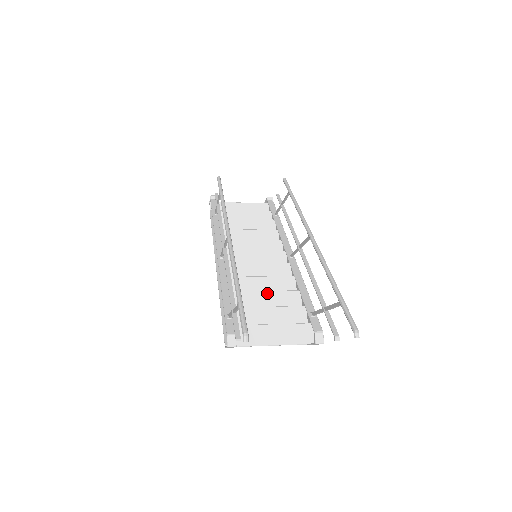
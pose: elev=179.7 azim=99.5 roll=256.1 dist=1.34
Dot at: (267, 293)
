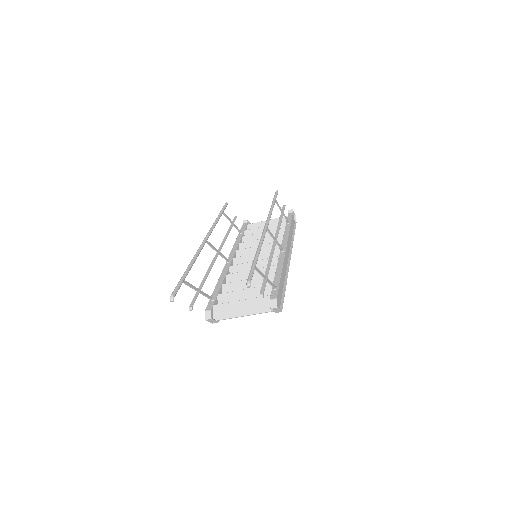
Dot at: (251, 280)
